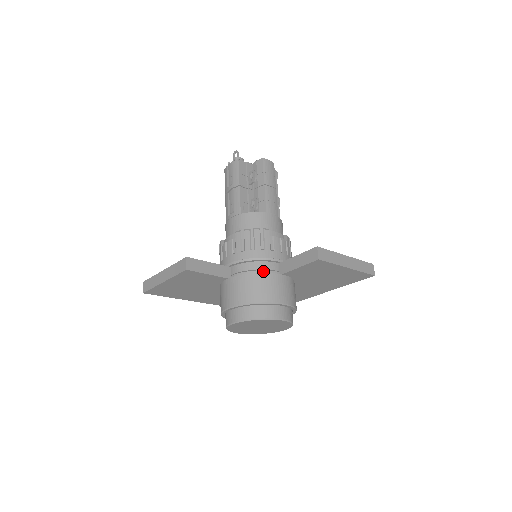
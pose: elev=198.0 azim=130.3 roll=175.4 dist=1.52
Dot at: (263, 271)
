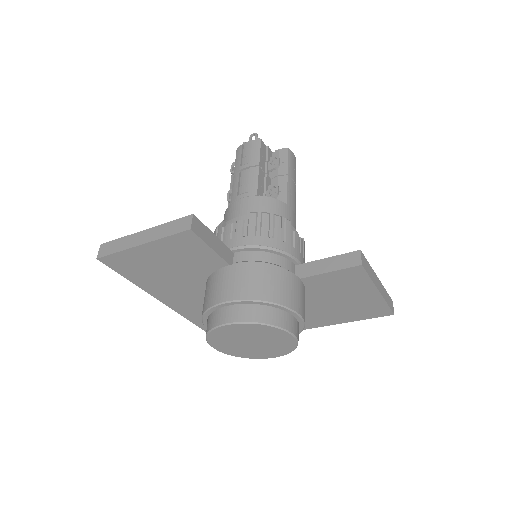
Dot at: (279, 267)
